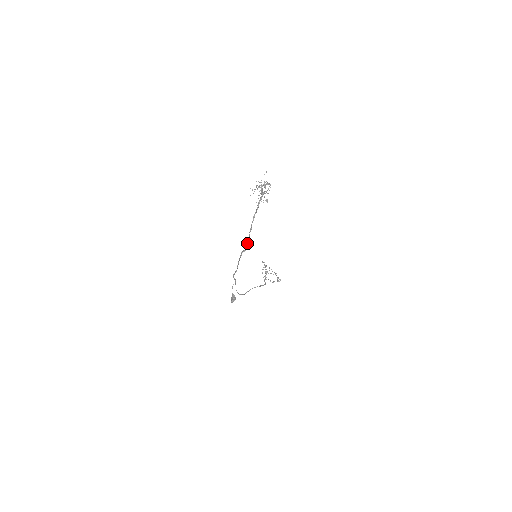
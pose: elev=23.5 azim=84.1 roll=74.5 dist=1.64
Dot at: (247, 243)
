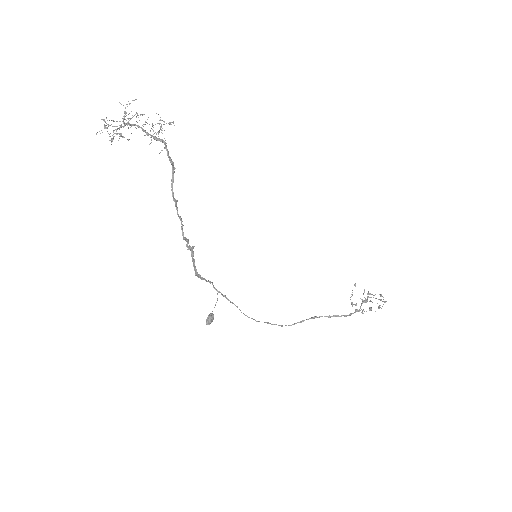
Dot at: (181, 224)
